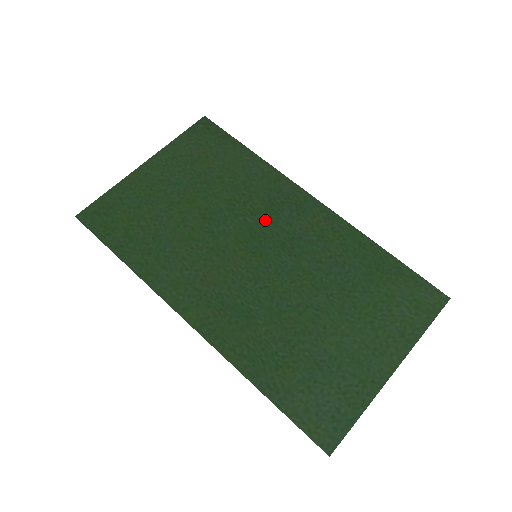
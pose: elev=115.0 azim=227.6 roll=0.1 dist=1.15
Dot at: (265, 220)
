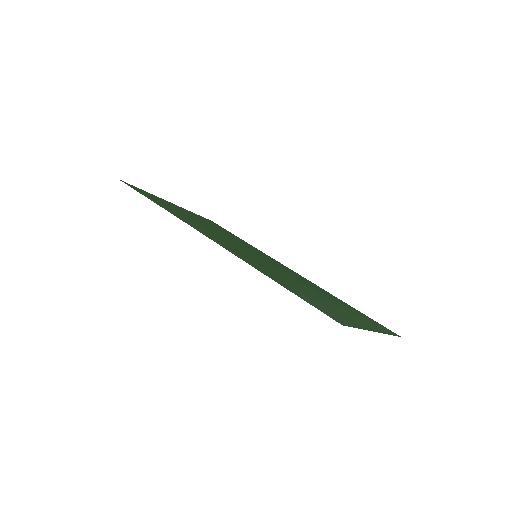
Dot at: occluded
